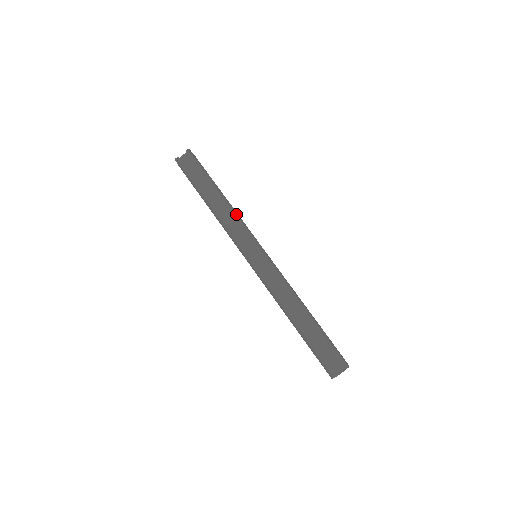
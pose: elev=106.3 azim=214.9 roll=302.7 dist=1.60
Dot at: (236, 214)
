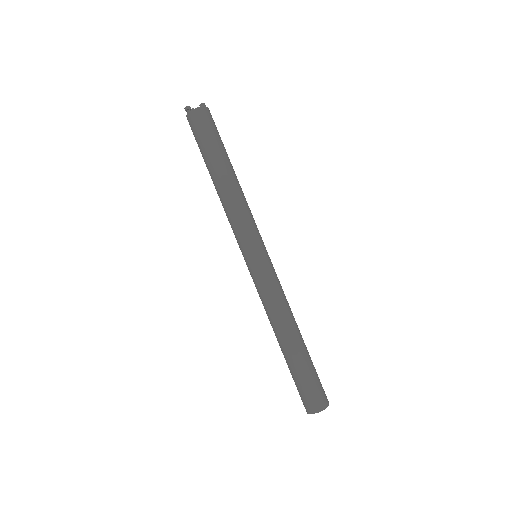
Dot at: occluded
